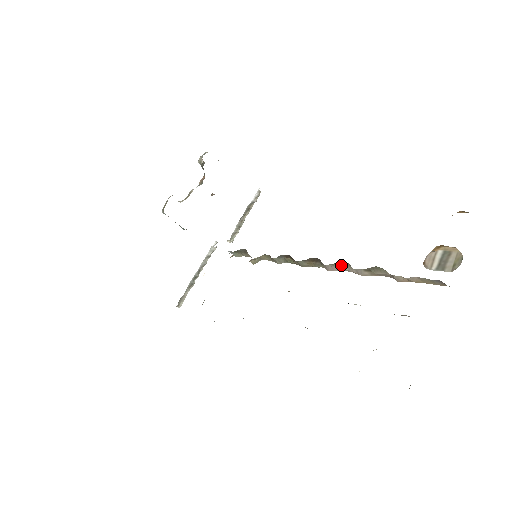
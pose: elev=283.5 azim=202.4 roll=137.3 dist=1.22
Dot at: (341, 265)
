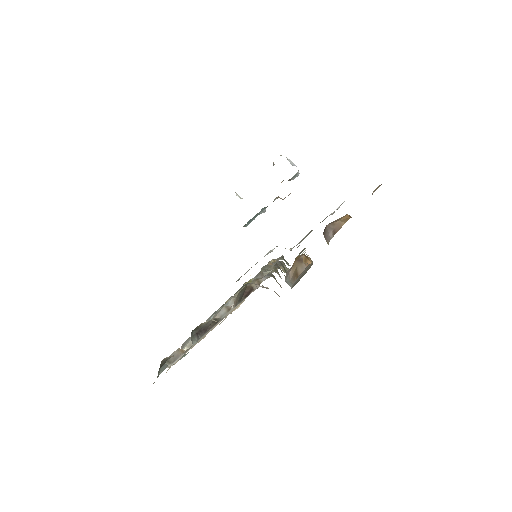
Dot at: occluded
